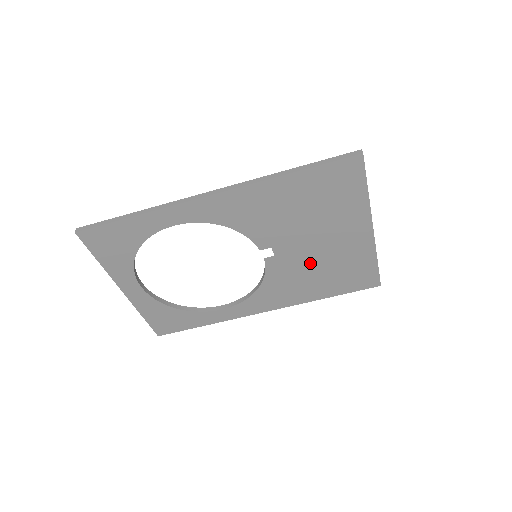
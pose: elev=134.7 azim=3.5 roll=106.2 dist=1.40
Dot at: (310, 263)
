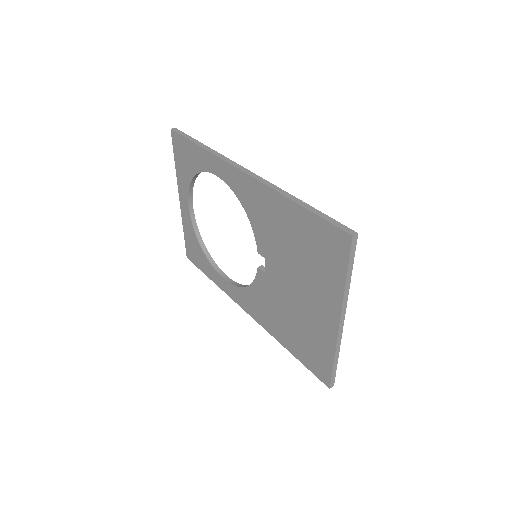
Dot at: (286, 303)
